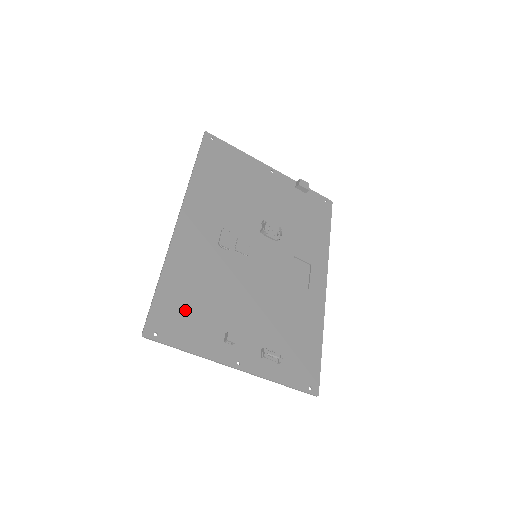
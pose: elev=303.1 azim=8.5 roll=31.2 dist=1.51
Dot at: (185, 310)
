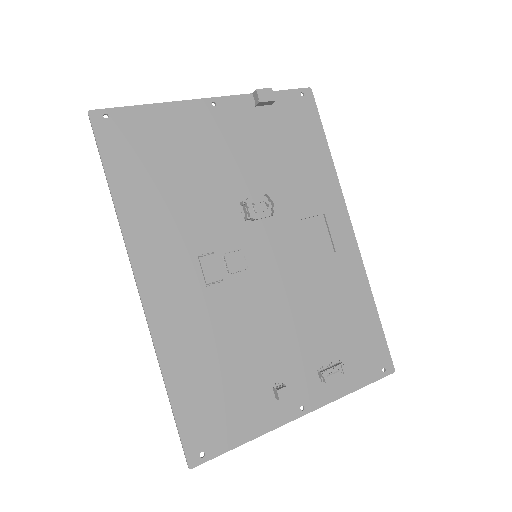
Dot at: (216, 400)
